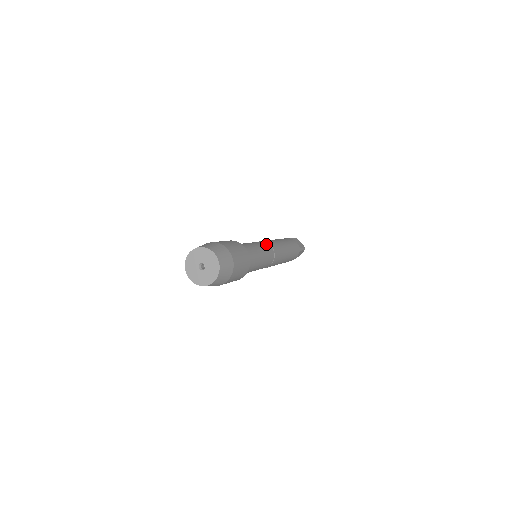
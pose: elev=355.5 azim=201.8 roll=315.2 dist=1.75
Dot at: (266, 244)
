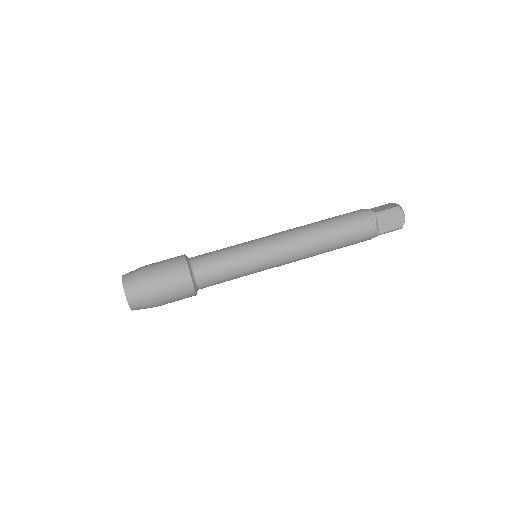
Dot at: (268, 254)
